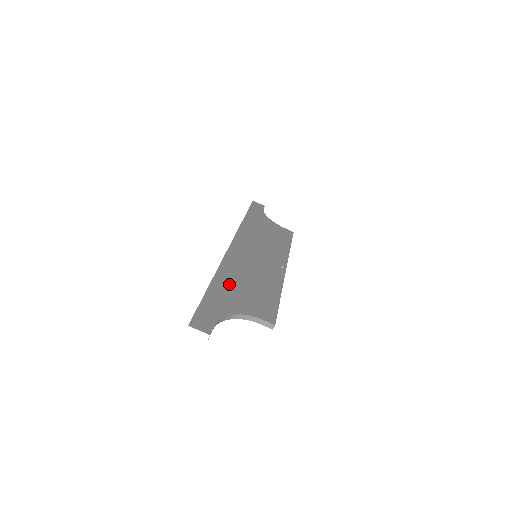
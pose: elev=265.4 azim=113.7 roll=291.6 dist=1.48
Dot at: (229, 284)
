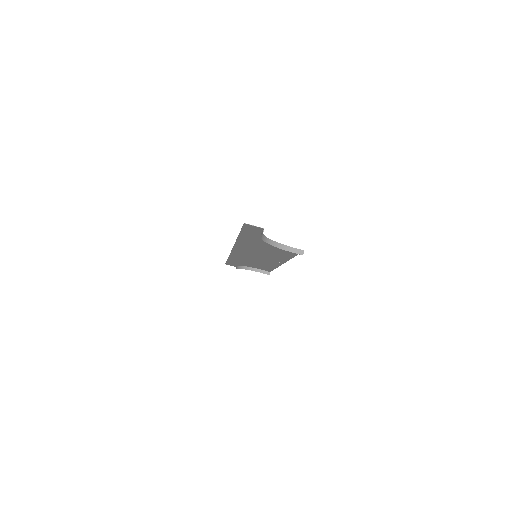
Dot at: (252, 242)
